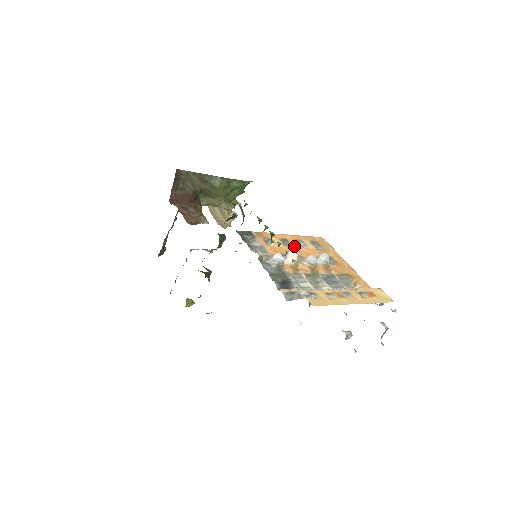
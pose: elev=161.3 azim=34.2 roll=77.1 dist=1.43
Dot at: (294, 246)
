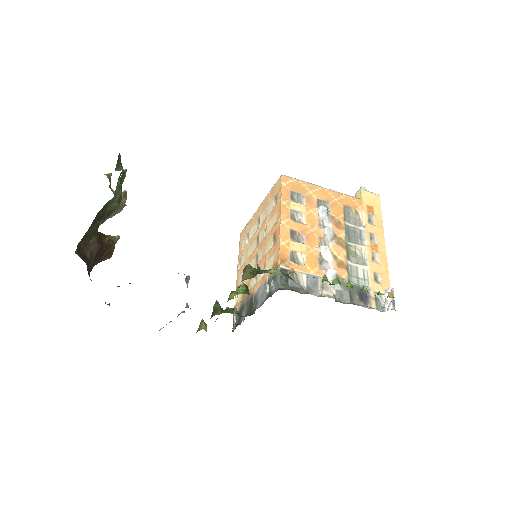
Dot at: (302, 231)
